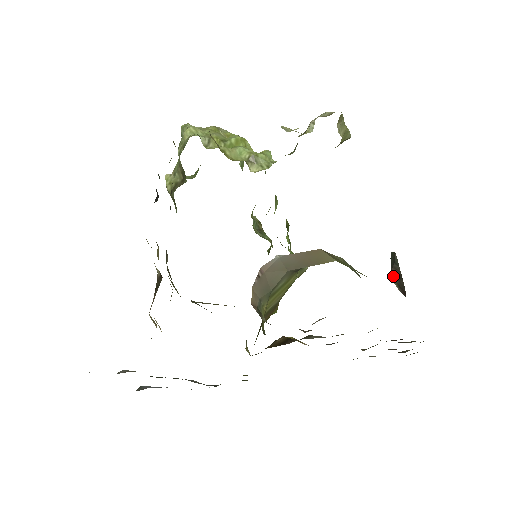
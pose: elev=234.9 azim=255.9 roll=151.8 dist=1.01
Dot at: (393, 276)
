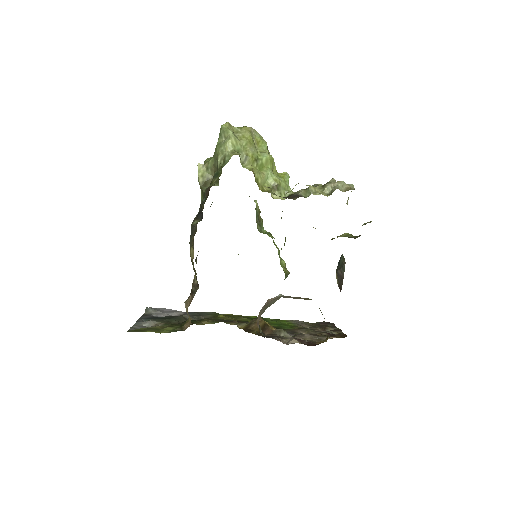
Dot at: (338, 275)
